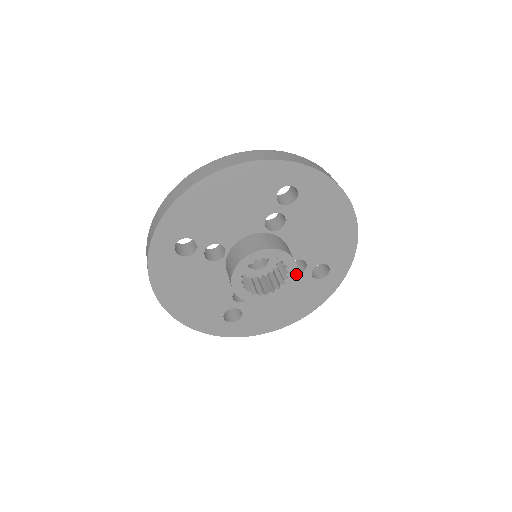
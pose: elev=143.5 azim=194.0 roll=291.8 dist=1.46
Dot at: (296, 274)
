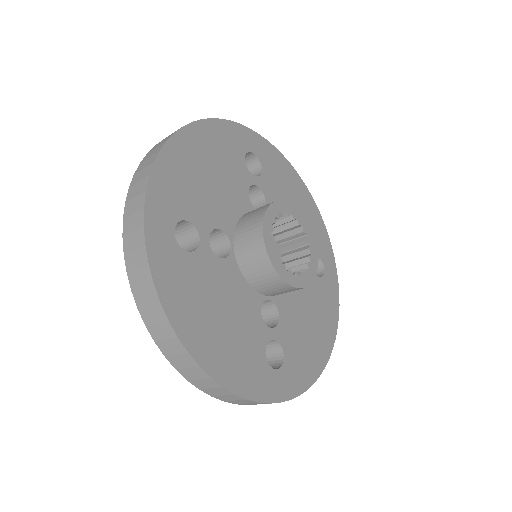
Dot at: (314, 239)
